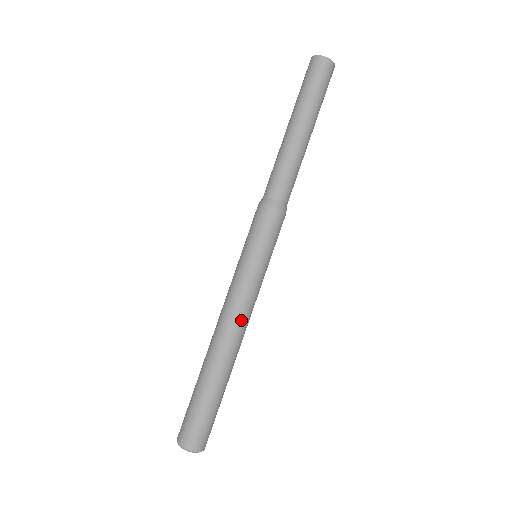
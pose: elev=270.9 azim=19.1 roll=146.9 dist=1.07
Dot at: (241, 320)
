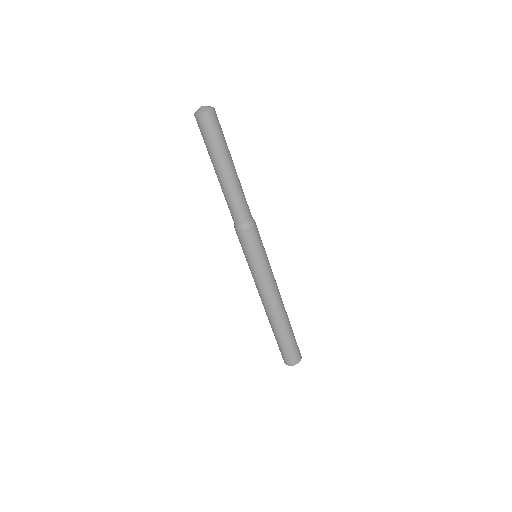
Dot at: (269, 298)
